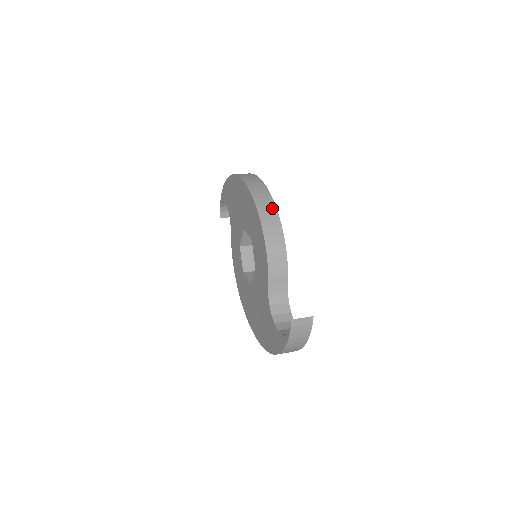
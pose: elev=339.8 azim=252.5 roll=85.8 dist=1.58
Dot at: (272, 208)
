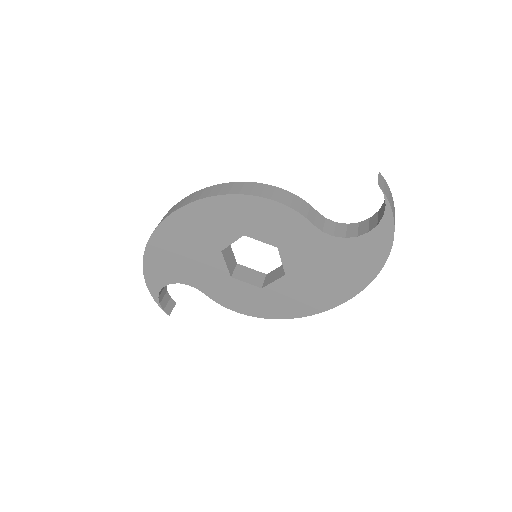
Dot at: (229, 185)
